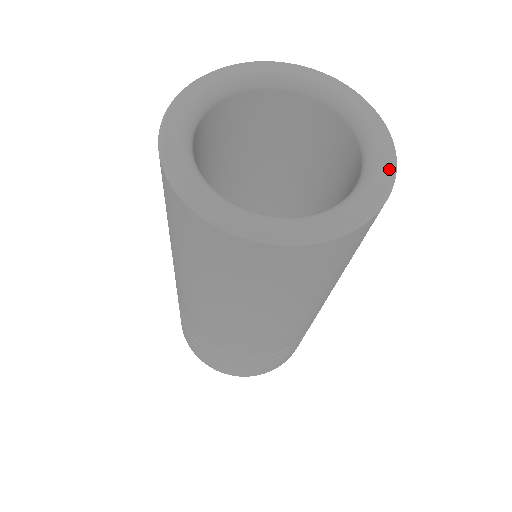
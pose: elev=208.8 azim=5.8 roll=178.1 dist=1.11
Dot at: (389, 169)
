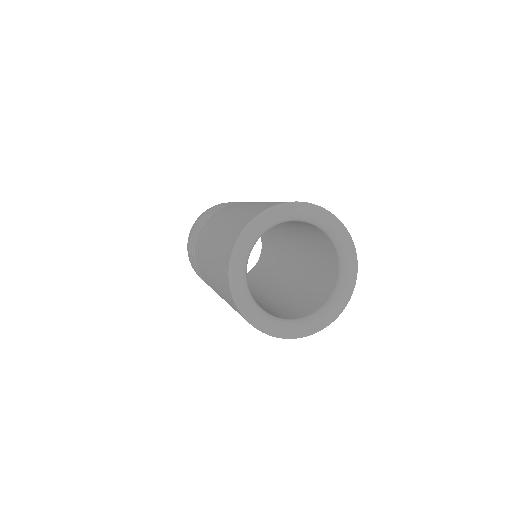
Dot at: (343, 231)
